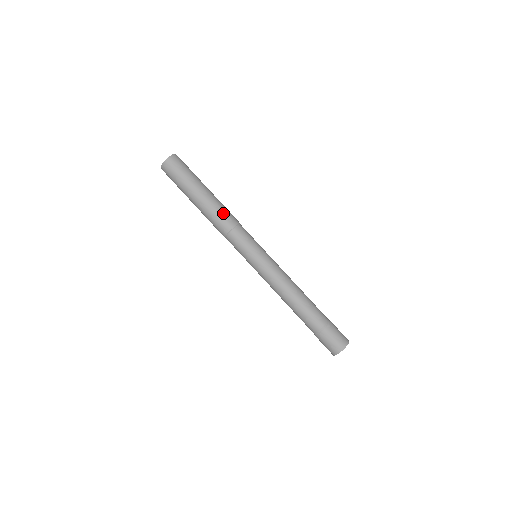
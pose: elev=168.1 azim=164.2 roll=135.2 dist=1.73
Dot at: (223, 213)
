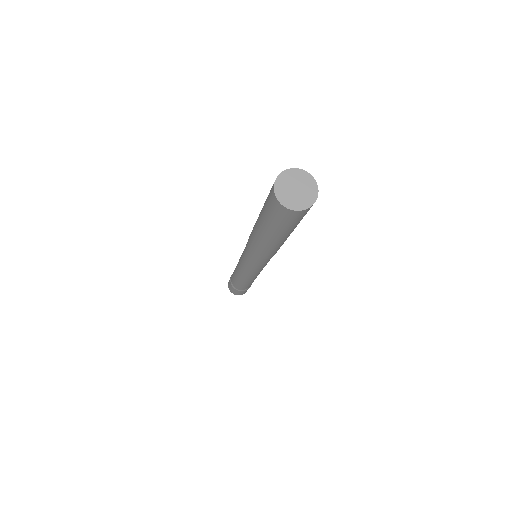
Dot at: (266, 252)
